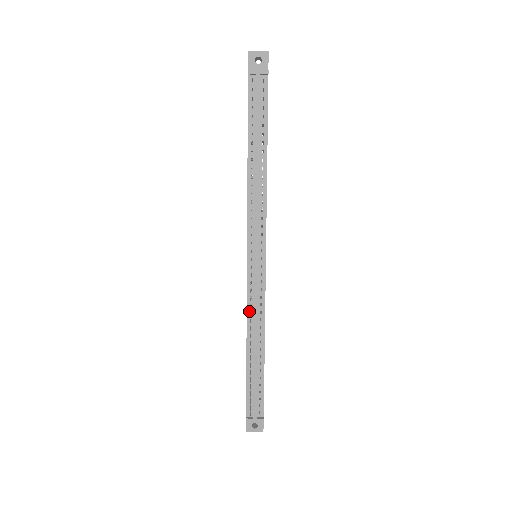
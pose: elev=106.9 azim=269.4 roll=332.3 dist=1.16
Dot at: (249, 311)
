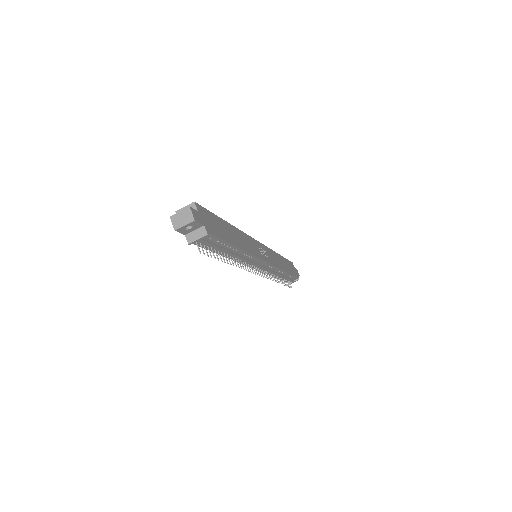
Dot at: (268, 273)
